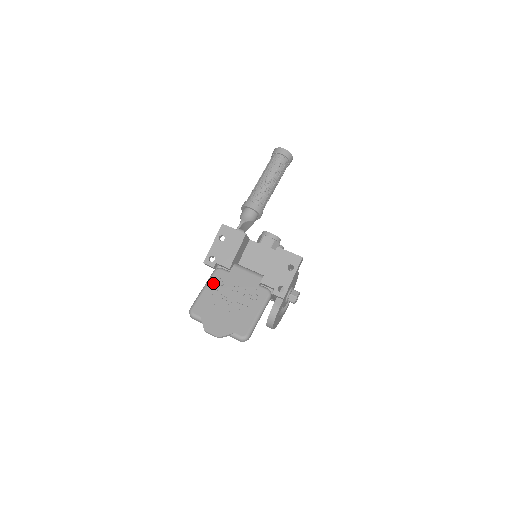
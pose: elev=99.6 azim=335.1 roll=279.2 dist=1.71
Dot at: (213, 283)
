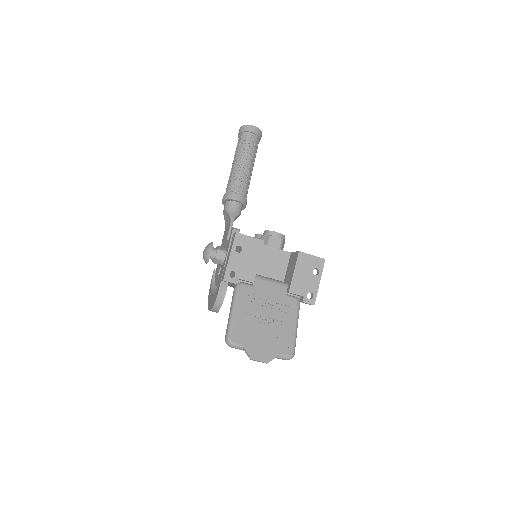
Dot at: (241, 302)
